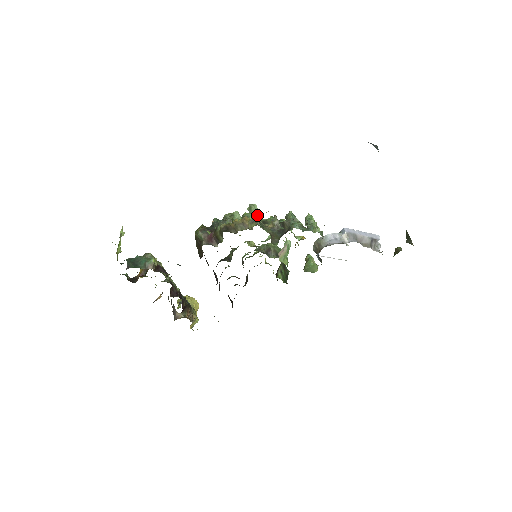
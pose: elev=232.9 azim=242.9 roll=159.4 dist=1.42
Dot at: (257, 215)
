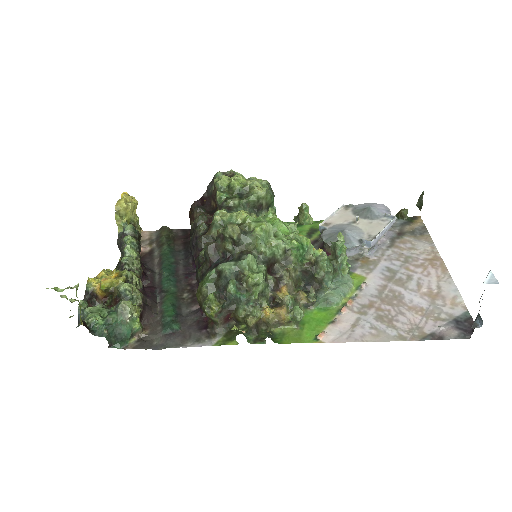
Dot at: occluded
